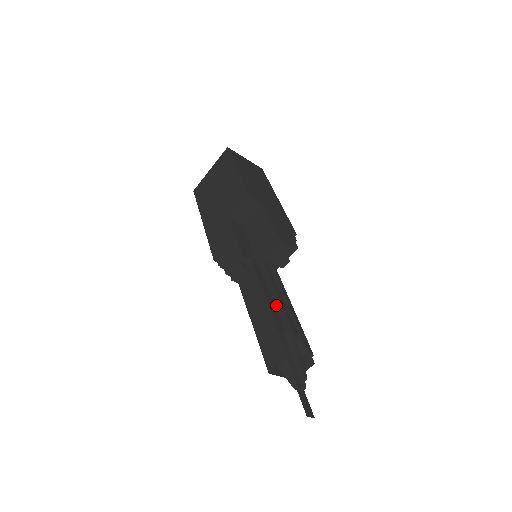
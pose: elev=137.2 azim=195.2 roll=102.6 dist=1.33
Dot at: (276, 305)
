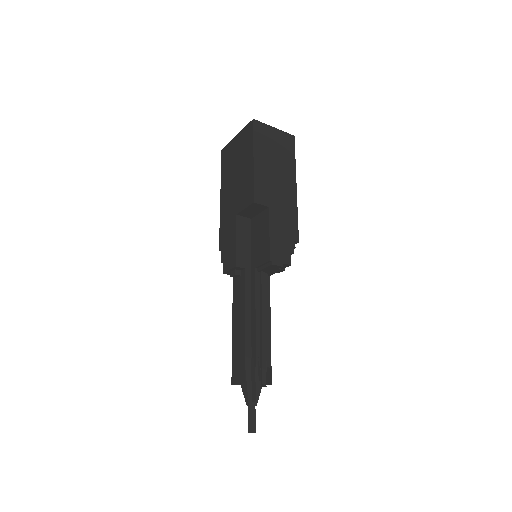
Dot at: (252, 326)
